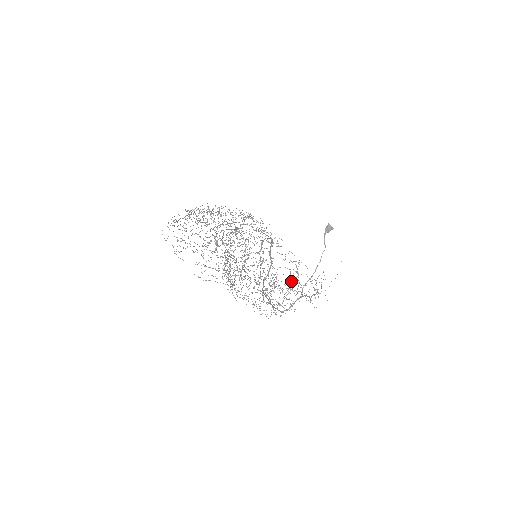
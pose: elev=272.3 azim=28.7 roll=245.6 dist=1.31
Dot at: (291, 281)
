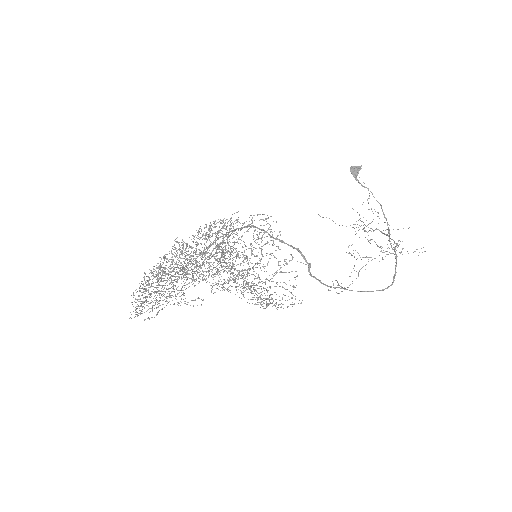
Dot at: (258, 237)
